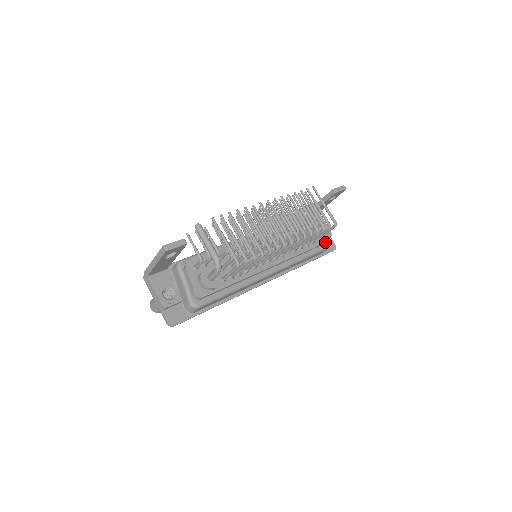
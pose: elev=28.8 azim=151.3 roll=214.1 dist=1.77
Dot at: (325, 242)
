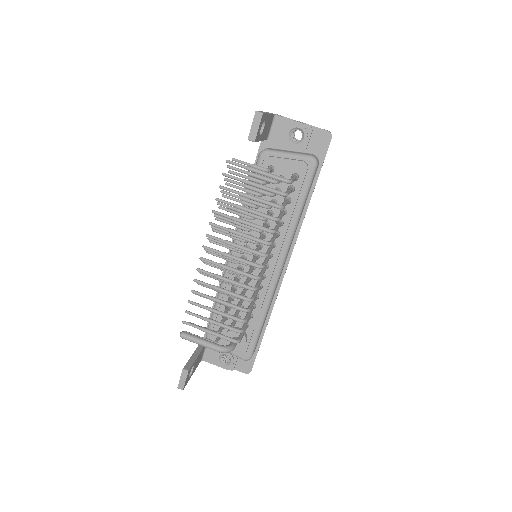
Dot at: (306, 171)
